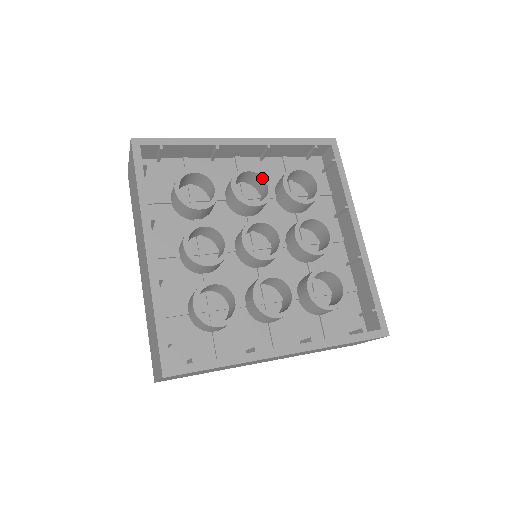
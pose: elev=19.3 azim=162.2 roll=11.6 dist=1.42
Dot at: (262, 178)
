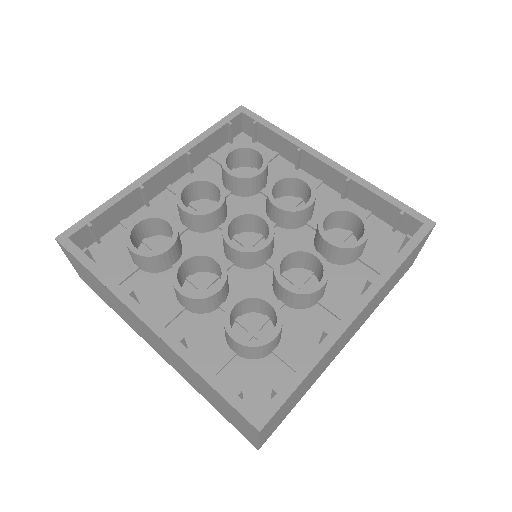
Dot at: (204, 182)
